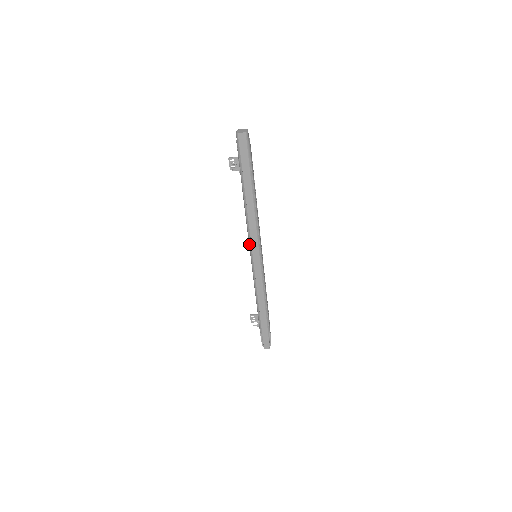
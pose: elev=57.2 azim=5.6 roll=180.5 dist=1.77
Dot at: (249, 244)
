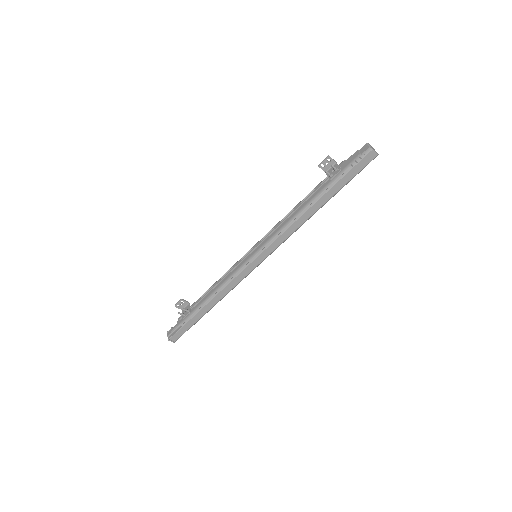
Dot at: (266, 243)
